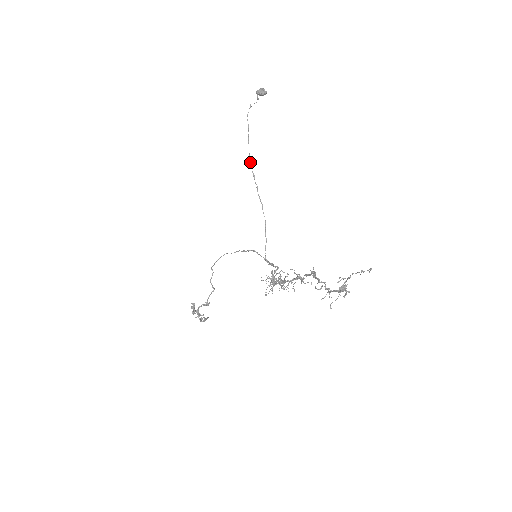
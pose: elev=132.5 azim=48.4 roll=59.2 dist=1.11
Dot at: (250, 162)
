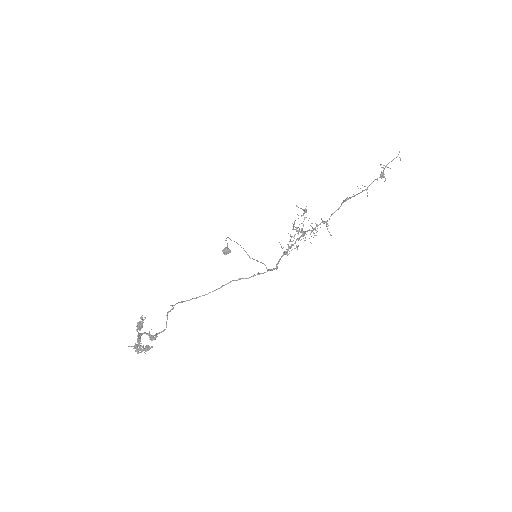
Dot at: (236, 242)
